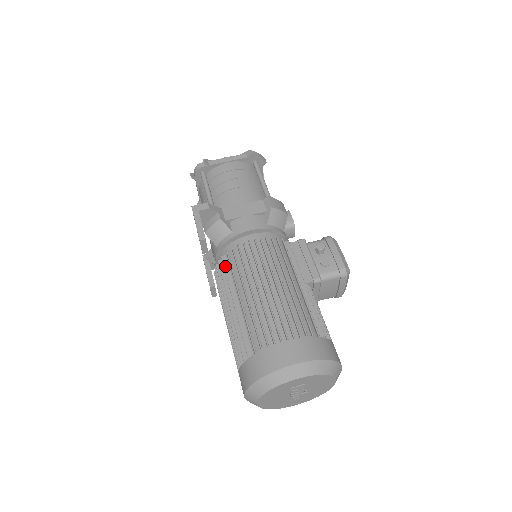
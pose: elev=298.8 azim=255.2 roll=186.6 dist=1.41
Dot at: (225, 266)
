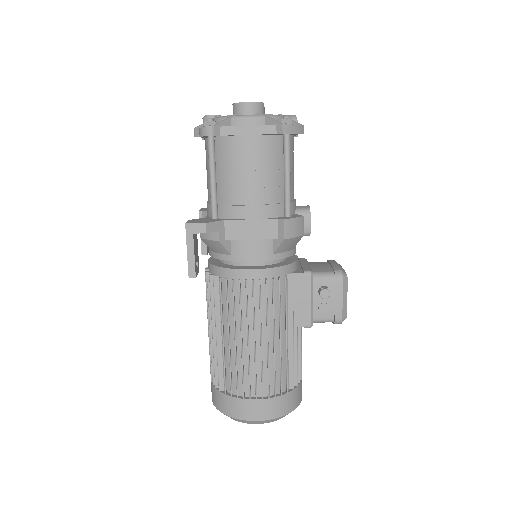
Dot at: (215, 290)
